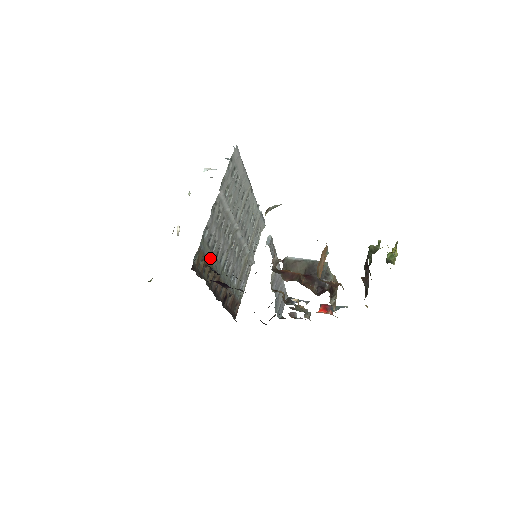
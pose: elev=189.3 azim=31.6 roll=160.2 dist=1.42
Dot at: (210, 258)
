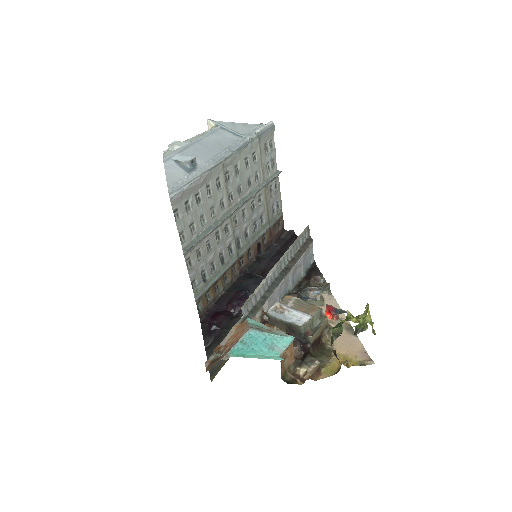
Dot at: (215, 278)
